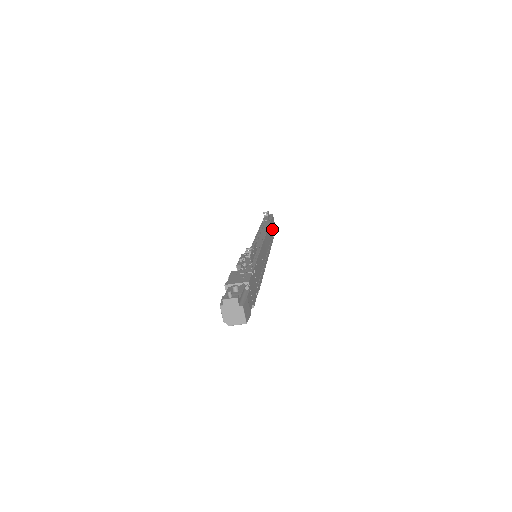
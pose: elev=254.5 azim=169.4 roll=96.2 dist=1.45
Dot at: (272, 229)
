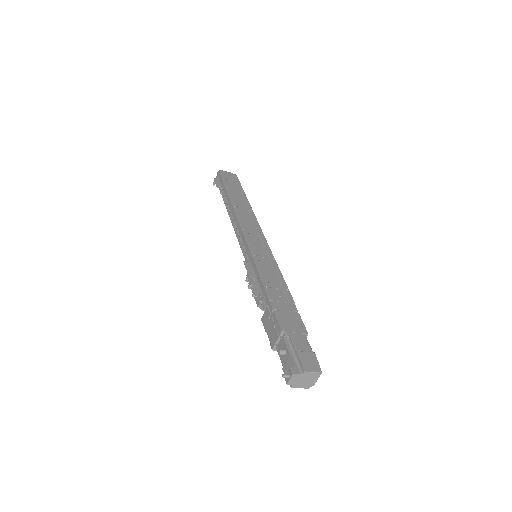
Dot at: (234, 188)
